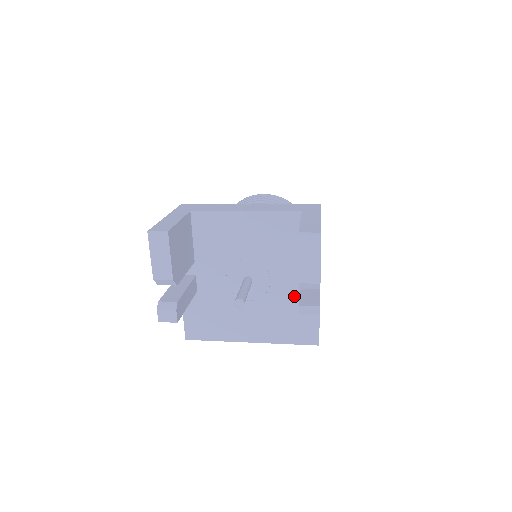
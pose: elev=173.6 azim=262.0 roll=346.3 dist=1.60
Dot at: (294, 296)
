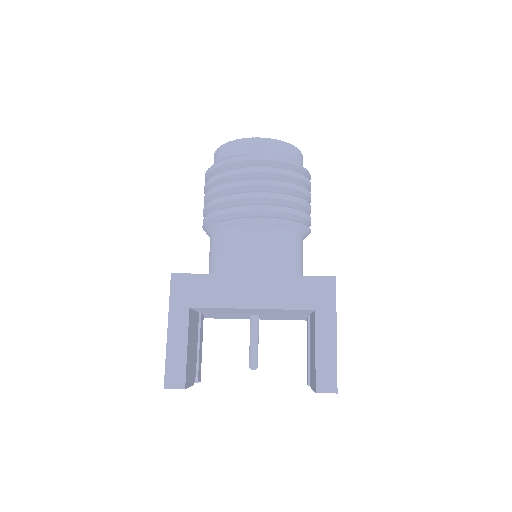
Dot at: occluded
